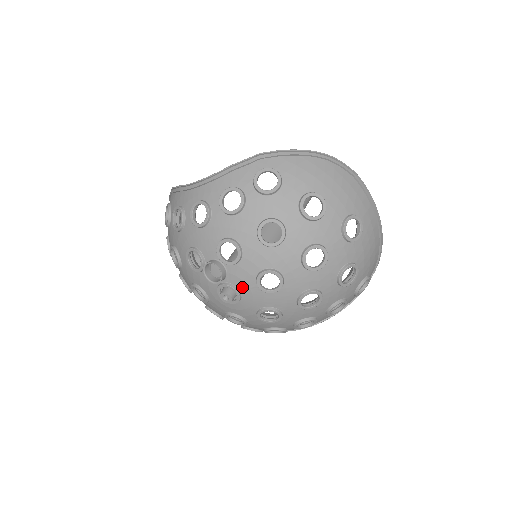
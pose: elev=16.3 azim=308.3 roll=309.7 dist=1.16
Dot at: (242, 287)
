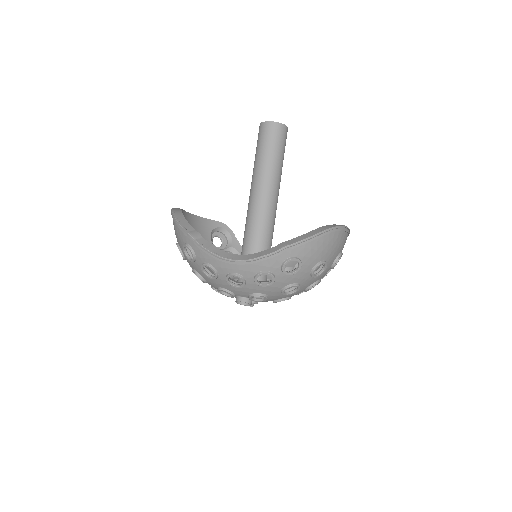
Dot at: occluded
